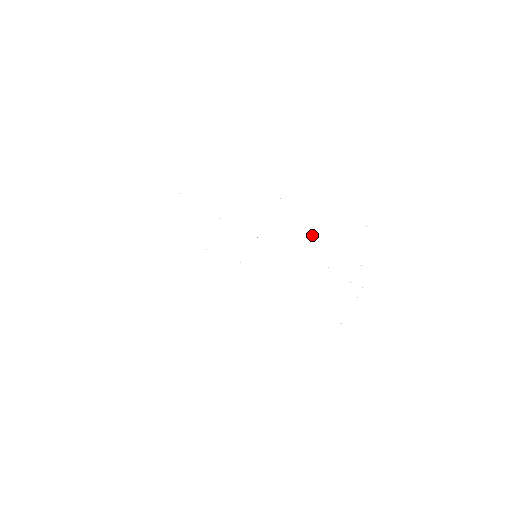
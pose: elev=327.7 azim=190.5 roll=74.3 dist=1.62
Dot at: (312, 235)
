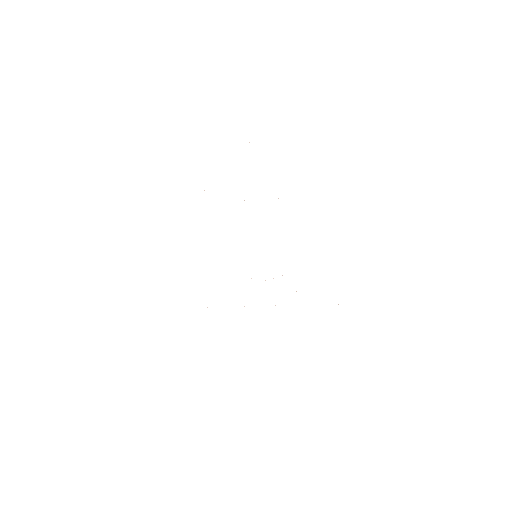
Dot at: occluded
